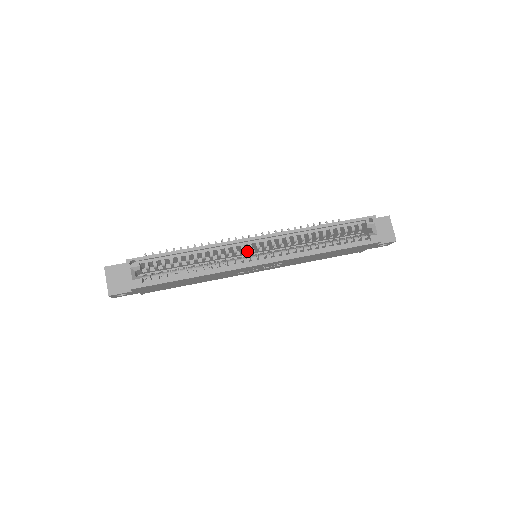
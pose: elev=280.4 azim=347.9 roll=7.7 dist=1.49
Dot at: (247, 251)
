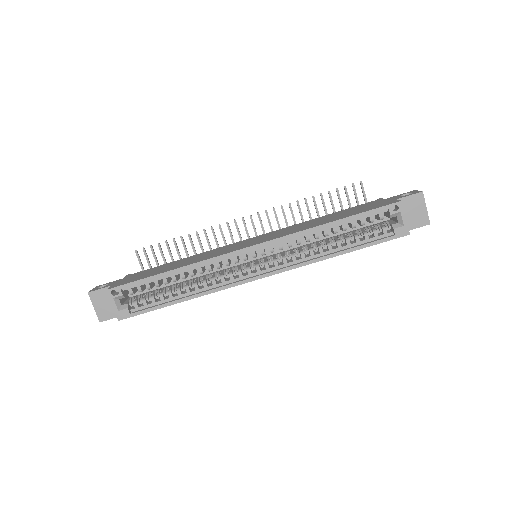
Dot at: occluded
